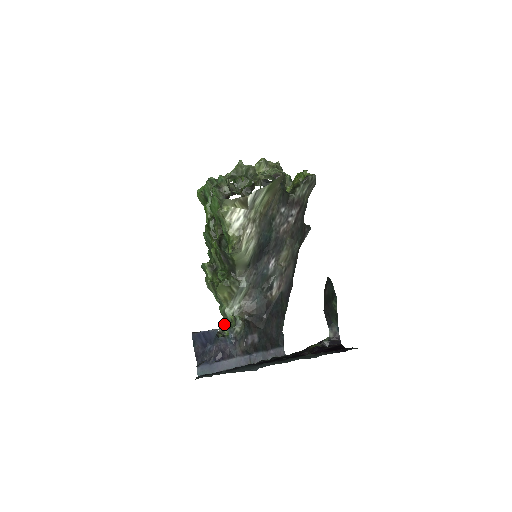
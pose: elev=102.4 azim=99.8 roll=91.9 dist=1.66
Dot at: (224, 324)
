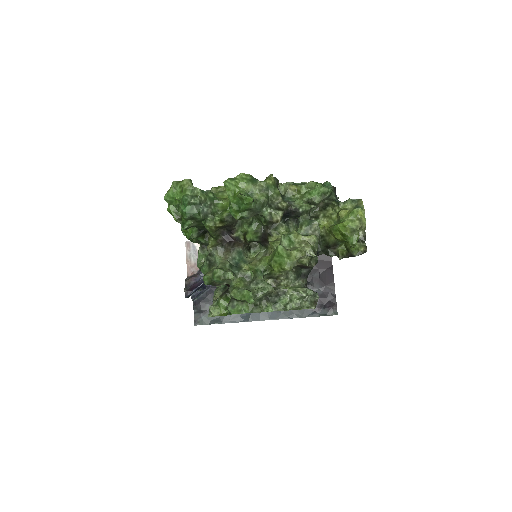
Dot at: occluded
